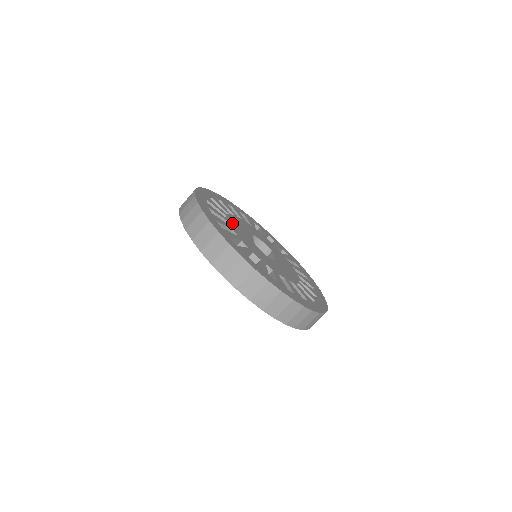
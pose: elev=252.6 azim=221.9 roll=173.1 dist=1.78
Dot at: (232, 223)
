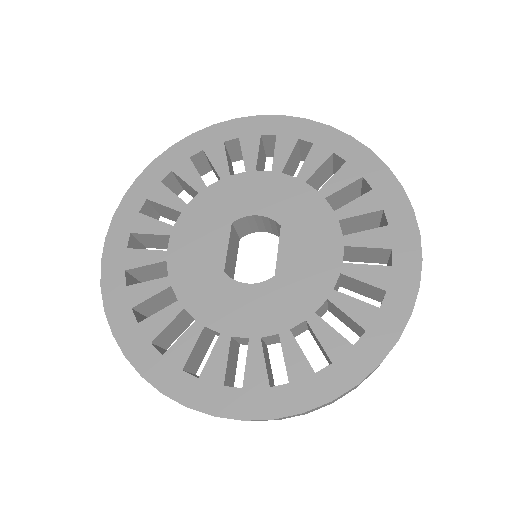
Dot at: (178, 252)
